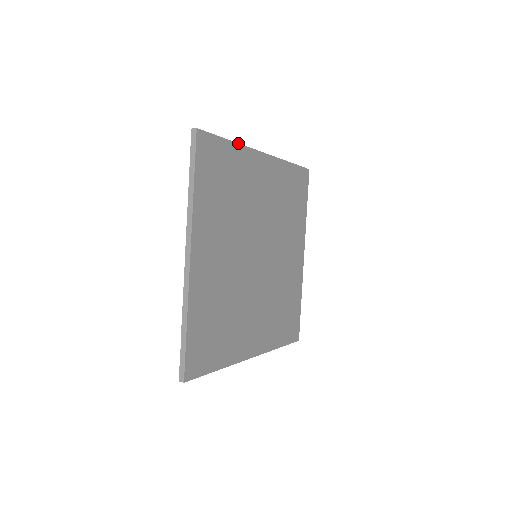
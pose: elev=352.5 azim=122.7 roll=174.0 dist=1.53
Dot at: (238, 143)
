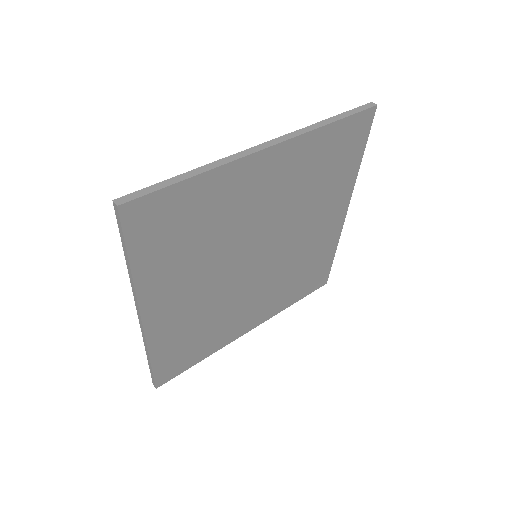
Dot at: (209, 169)
